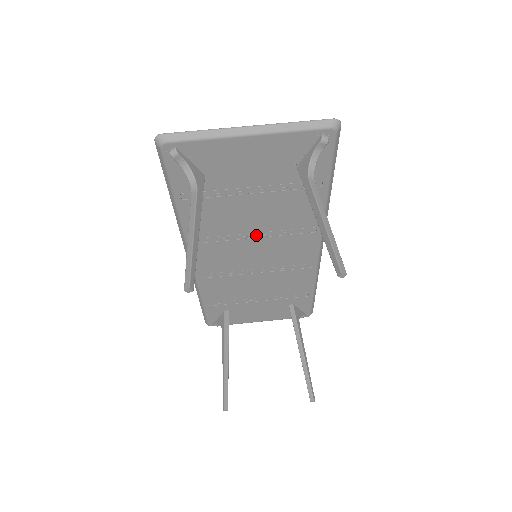
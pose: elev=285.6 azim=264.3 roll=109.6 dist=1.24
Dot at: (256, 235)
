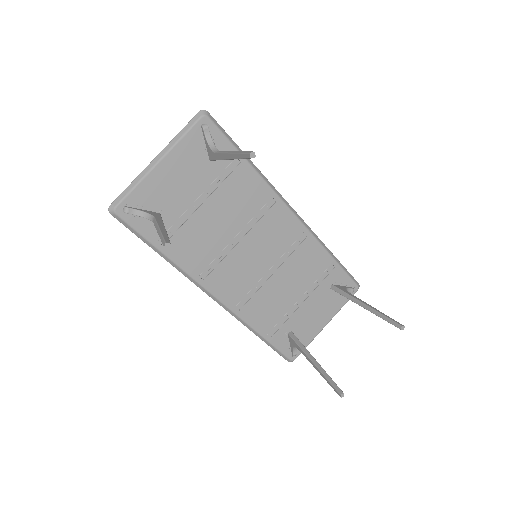
Dot at: (239, 238)
